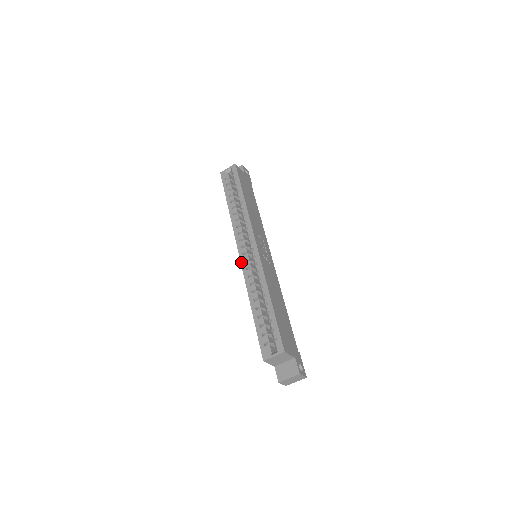
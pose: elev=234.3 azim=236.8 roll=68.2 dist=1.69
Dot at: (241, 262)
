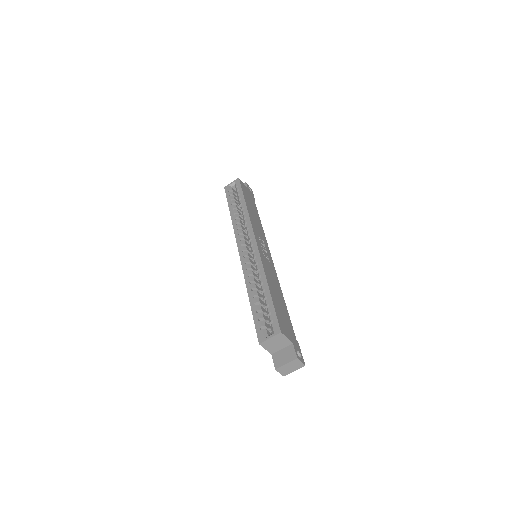
Dot at: (240, 258)
